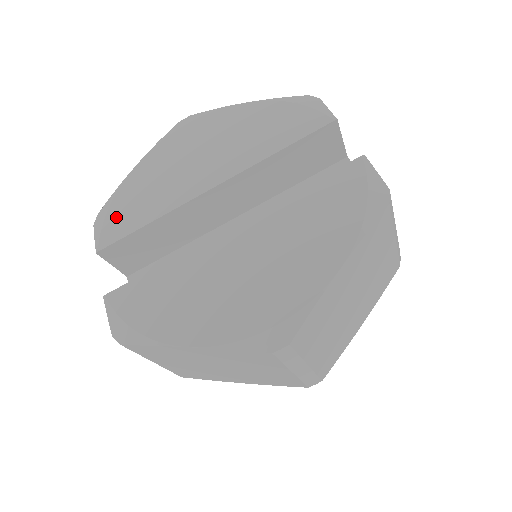
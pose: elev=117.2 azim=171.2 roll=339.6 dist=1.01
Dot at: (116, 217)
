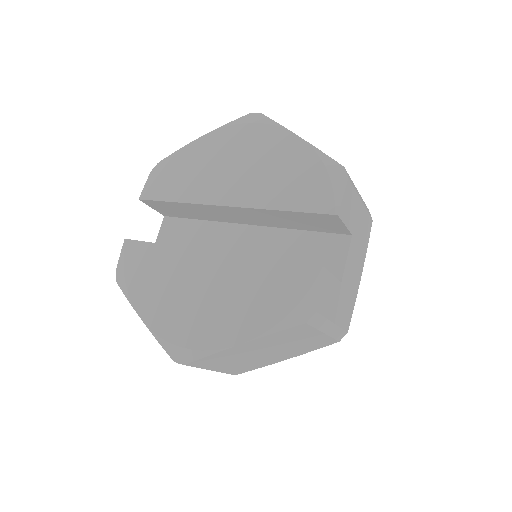
Dot at: (163, 178)
